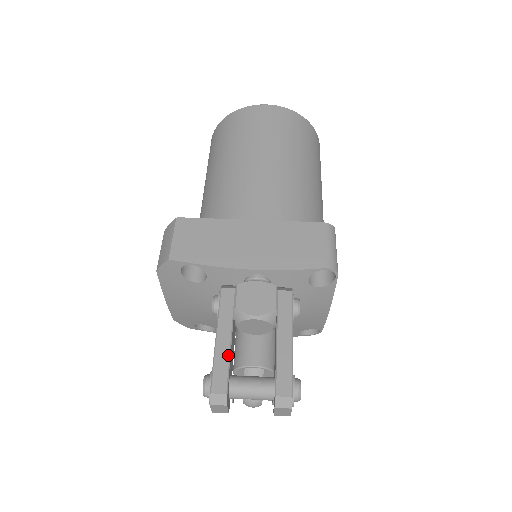
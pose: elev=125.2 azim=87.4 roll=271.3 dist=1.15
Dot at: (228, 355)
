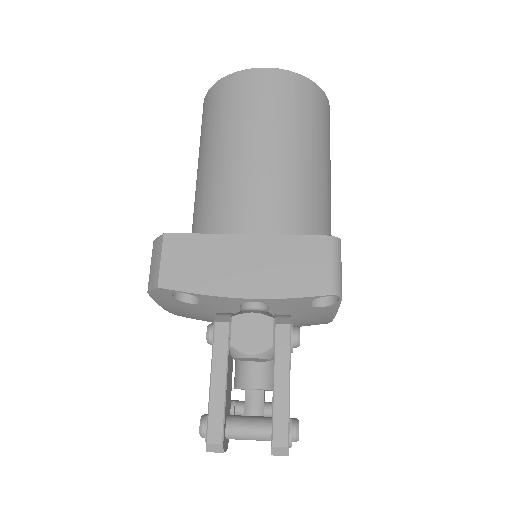
Dot at: (223, 401)
